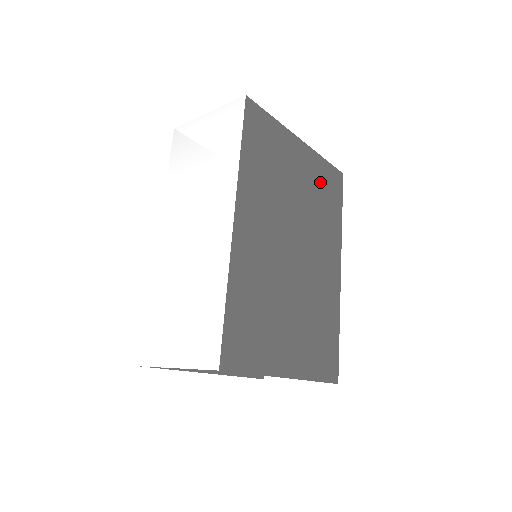
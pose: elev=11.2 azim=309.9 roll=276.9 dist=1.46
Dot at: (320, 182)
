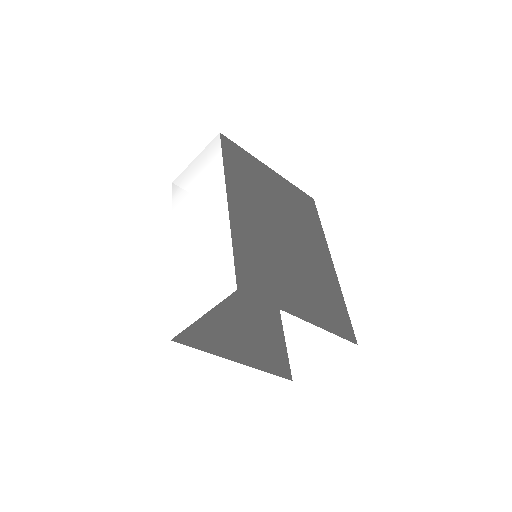
Dot at: (295, 198)
